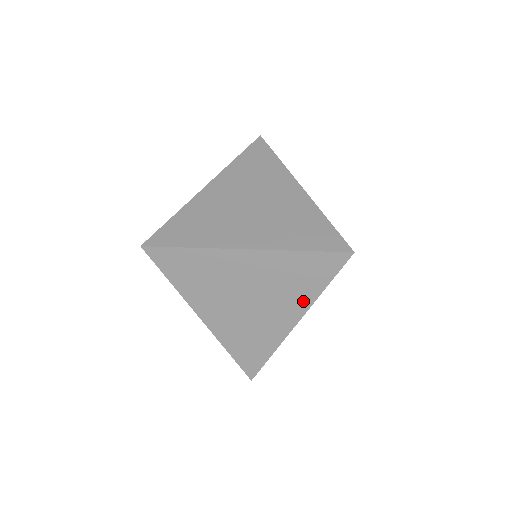
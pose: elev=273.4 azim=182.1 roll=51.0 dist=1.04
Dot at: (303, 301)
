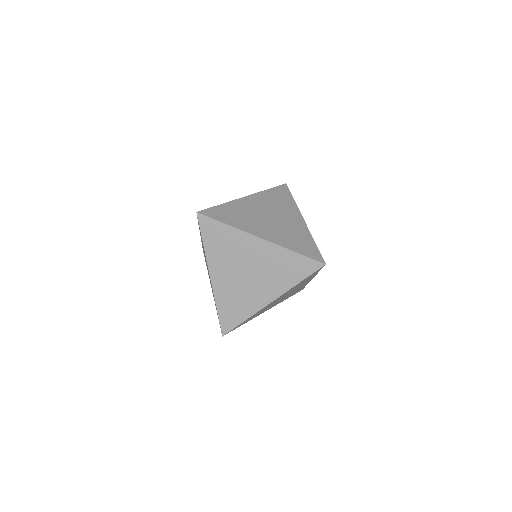
Dot at: occluded
